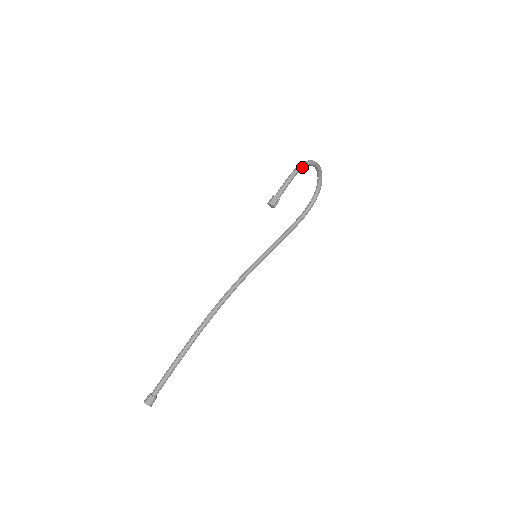
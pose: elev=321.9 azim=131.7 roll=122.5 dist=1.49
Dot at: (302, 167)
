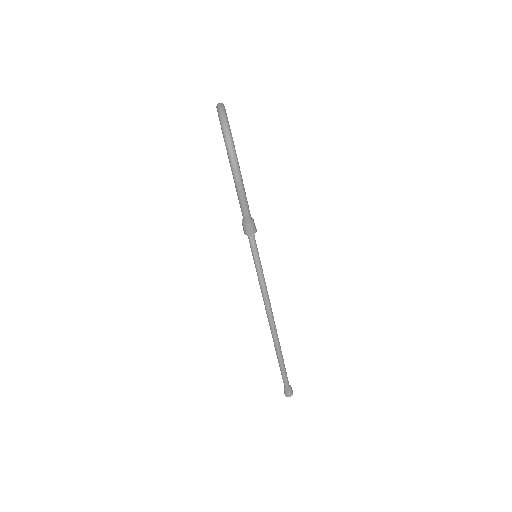
Dot at: (237, 159)
